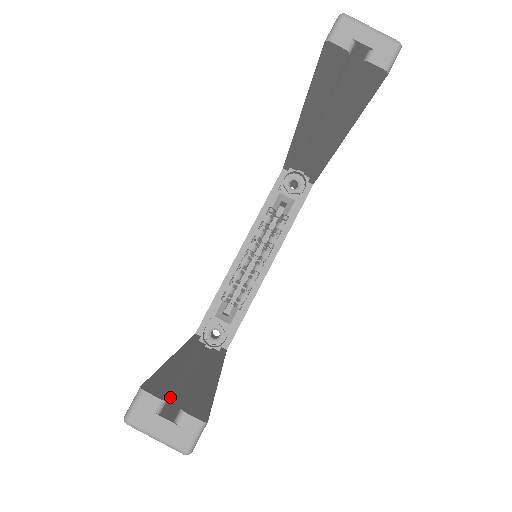
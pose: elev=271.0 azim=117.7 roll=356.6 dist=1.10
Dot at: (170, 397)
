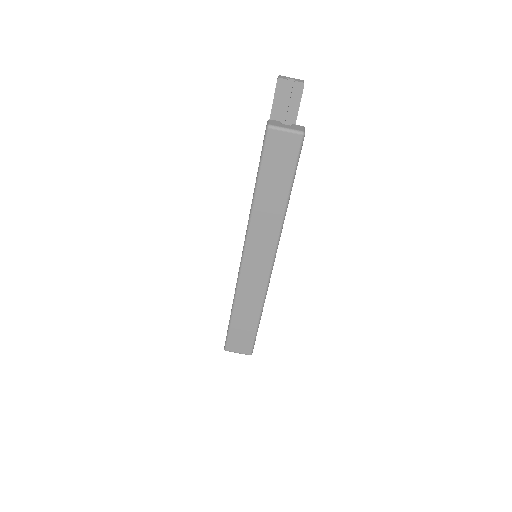
Dot at: occluded
